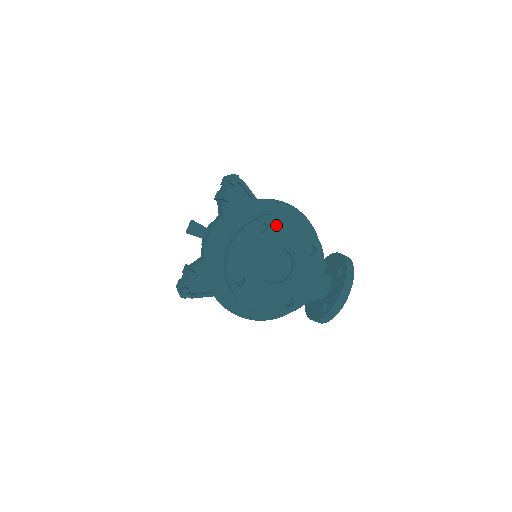
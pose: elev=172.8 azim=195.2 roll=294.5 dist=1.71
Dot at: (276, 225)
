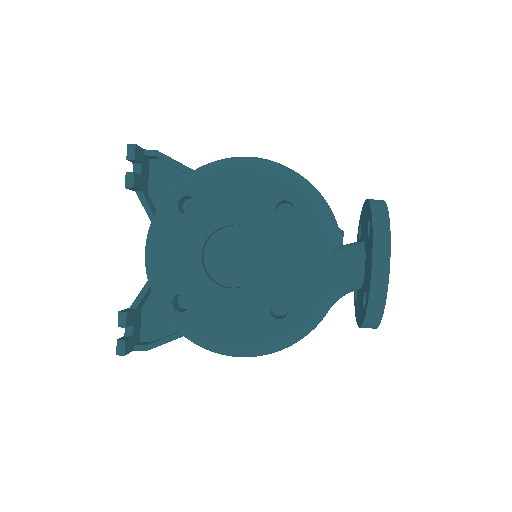
Dot at: (205, 192)
